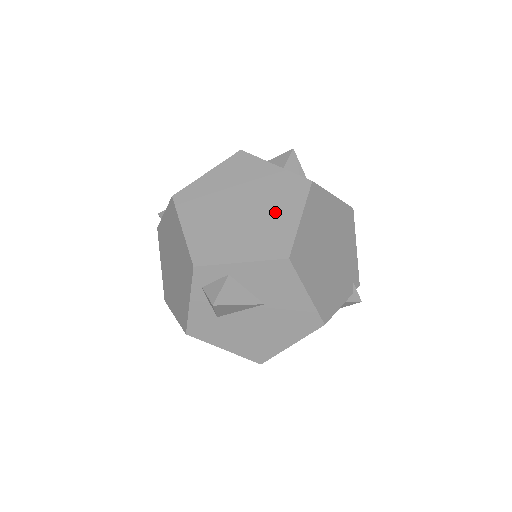
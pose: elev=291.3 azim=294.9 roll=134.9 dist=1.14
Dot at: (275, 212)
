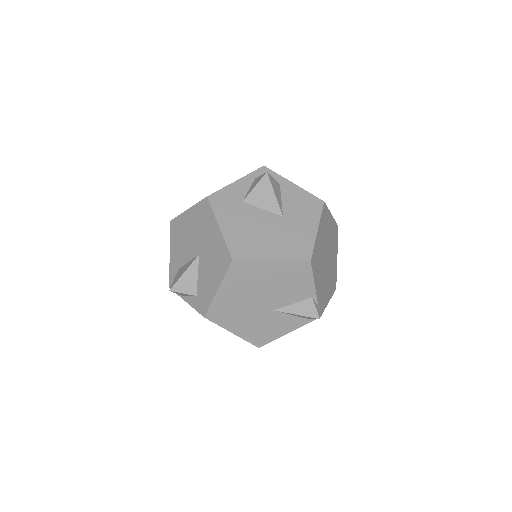
Dot at: occluded
